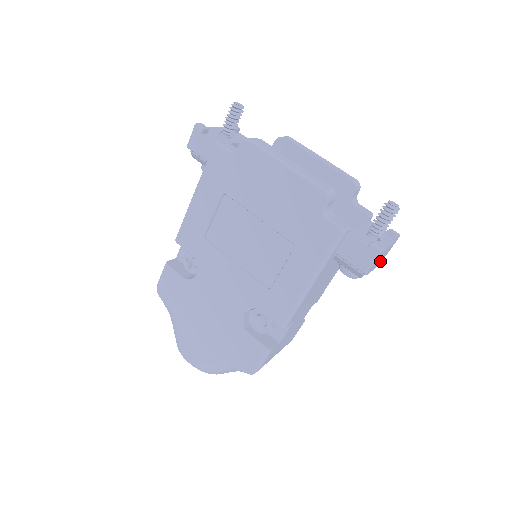
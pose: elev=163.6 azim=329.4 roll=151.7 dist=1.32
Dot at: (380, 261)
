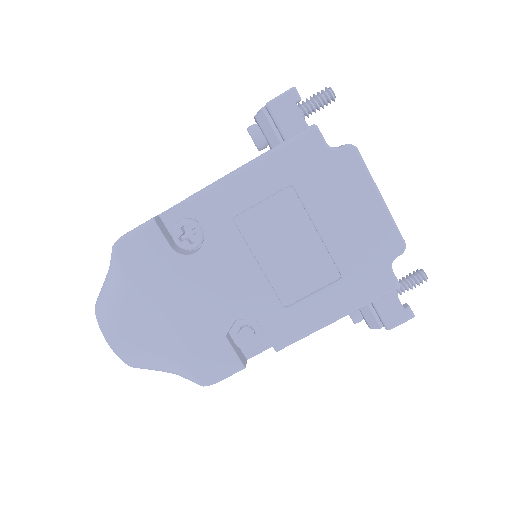
Dot at: occluded
